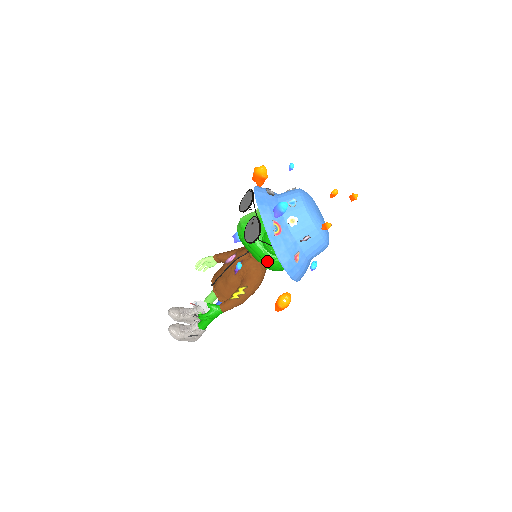
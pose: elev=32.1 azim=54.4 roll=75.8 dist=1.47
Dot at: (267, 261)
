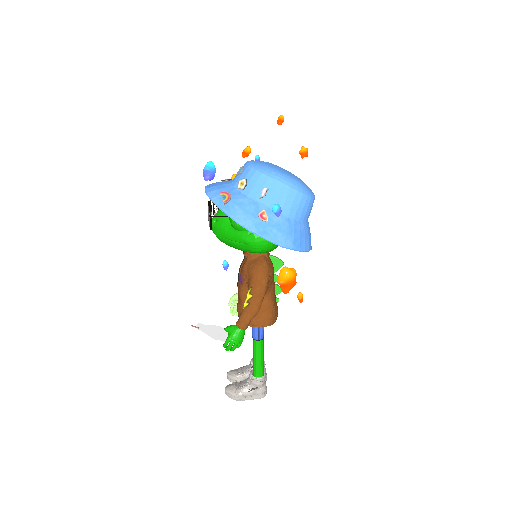
Dot at: (244, 241)
